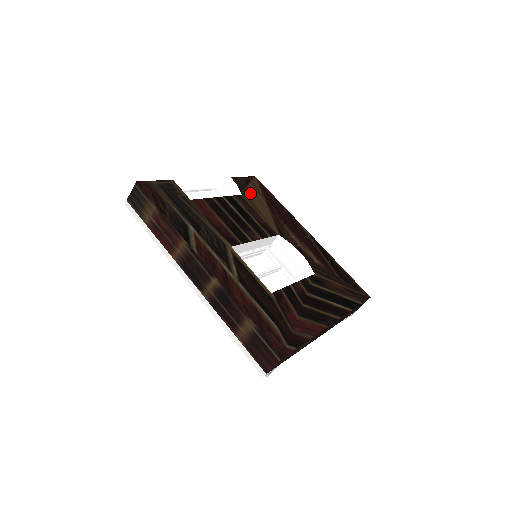
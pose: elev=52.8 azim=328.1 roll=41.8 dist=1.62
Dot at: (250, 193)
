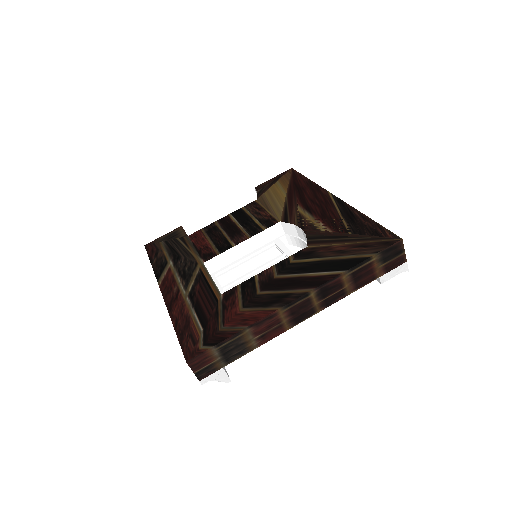
Dot at: (270, 192)
